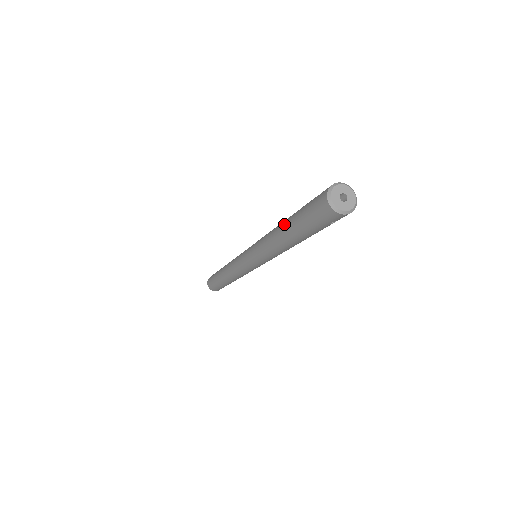
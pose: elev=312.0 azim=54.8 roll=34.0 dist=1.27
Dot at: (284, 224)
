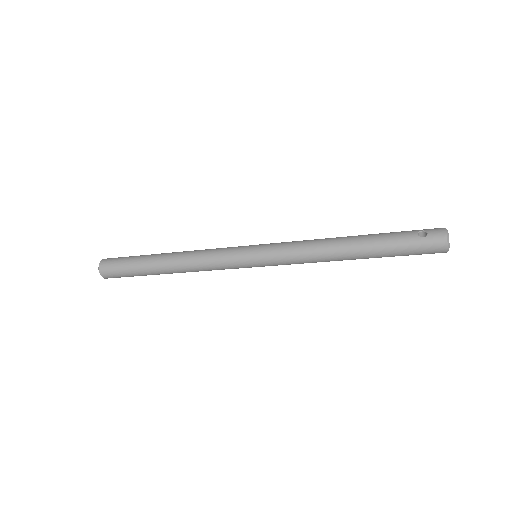
Dot at: (360, 248)
